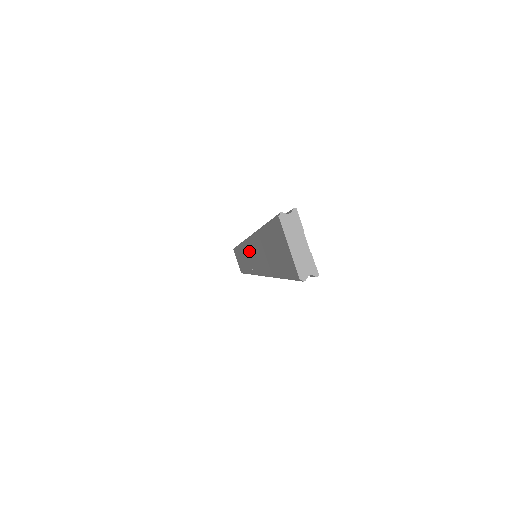
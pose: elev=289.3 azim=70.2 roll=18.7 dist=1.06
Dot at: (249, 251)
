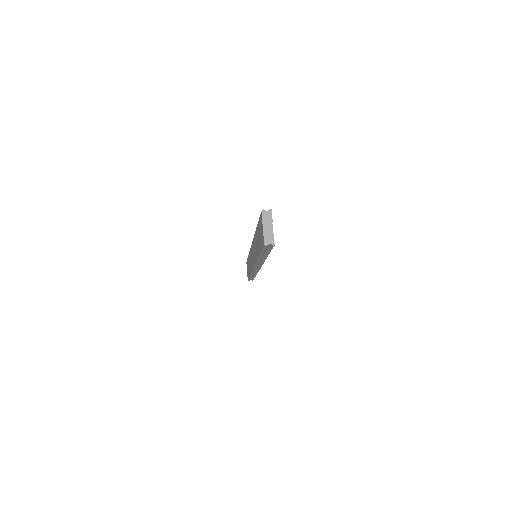
Dot at: (252, 251)
